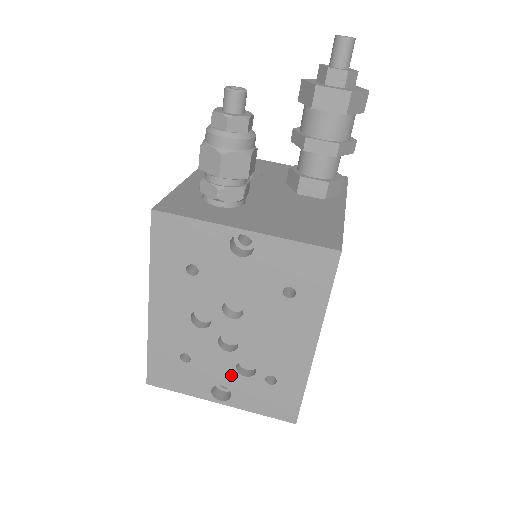
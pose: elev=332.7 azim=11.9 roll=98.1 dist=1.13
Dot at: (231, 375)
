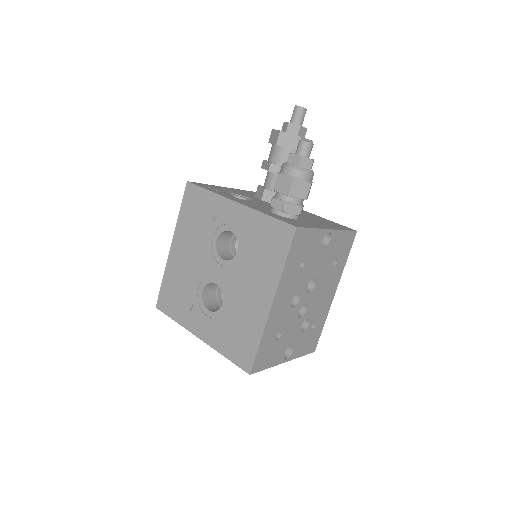
Dot at: (297, 335)
